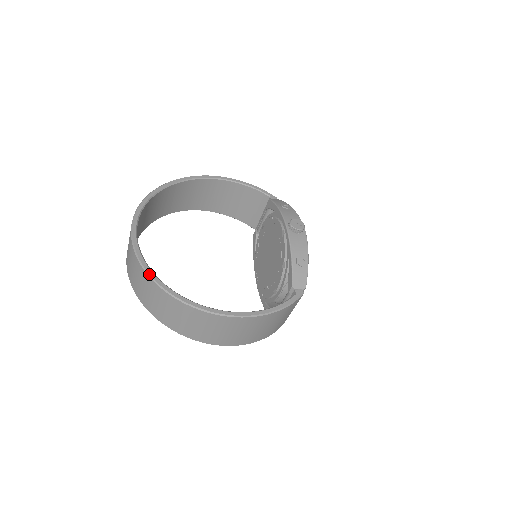
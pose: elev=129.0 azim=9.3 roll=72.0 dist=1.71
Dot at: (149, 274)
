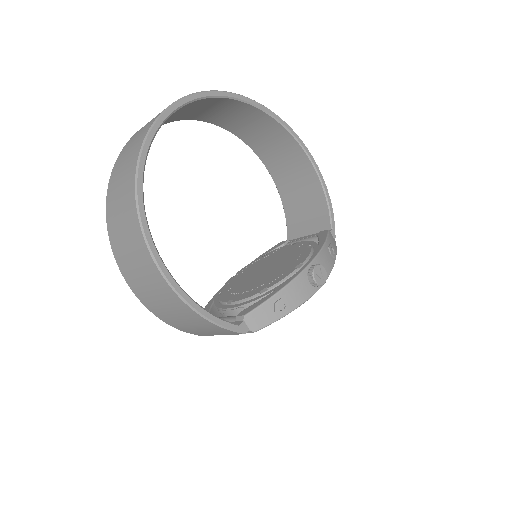
Dot at: (145, 142)
